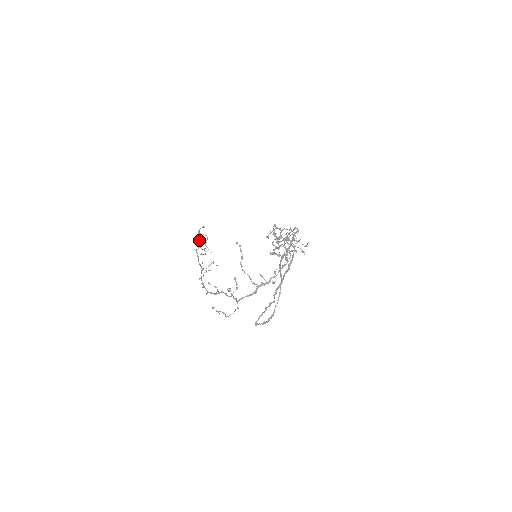
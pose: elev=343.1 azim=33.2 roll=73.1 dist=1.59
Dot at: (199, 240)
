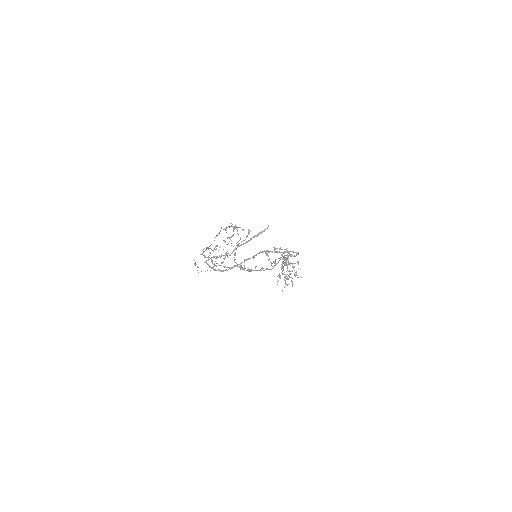
Dot at: occluded
